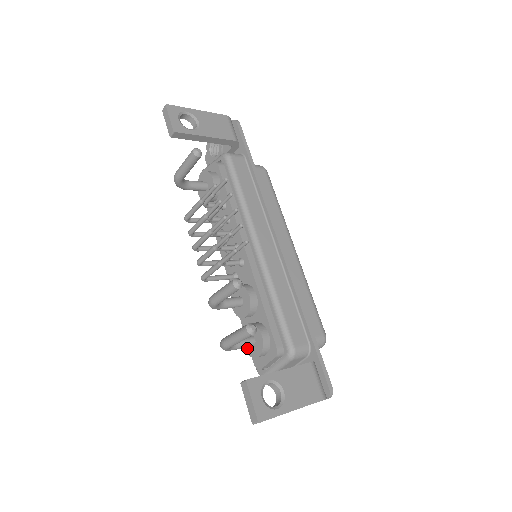
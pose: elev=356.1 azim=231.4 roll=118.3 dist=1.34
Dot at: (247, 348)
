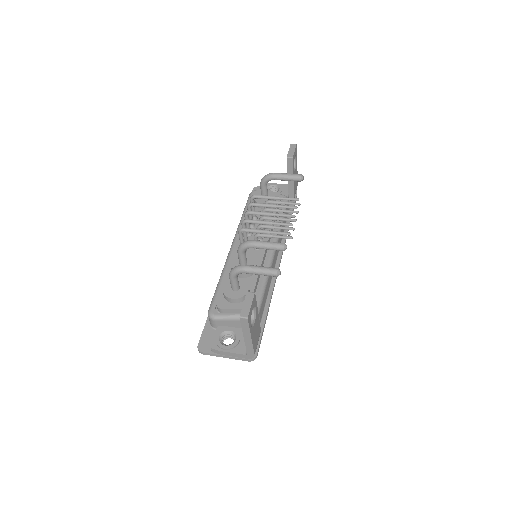
Dot at: (226, 289)
